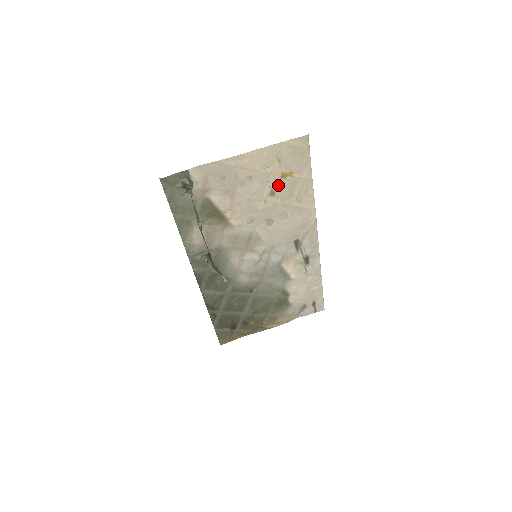
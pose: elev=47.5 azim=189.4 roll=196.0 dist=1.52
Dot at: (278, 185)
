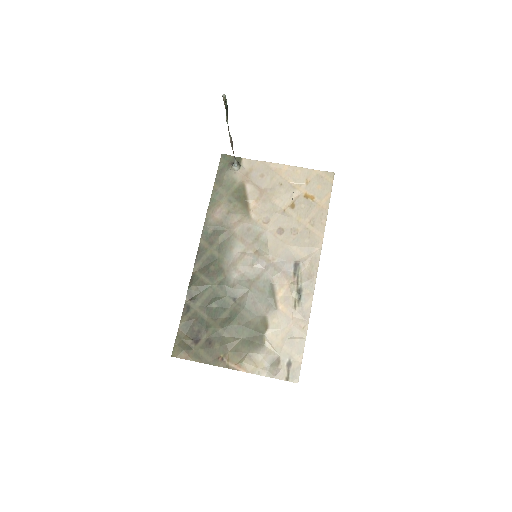
Dot at: (299, 202)
